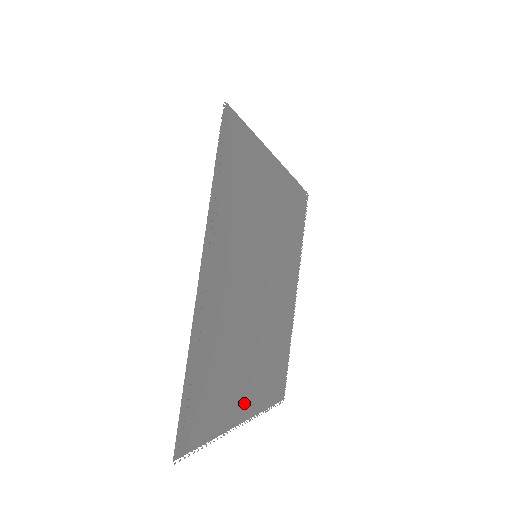
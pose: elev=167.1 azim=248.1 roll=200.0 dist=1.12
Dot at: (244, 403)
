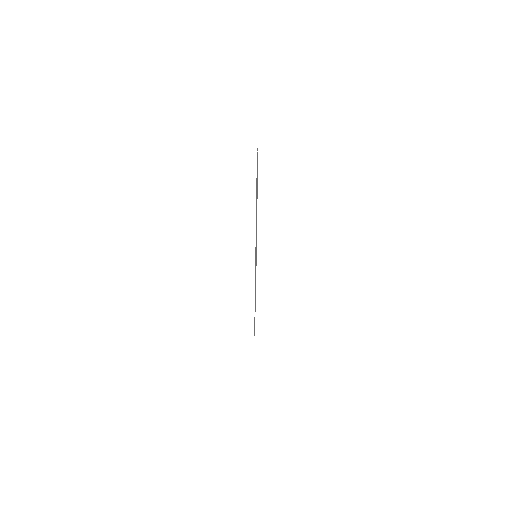
Dot at: occluded
